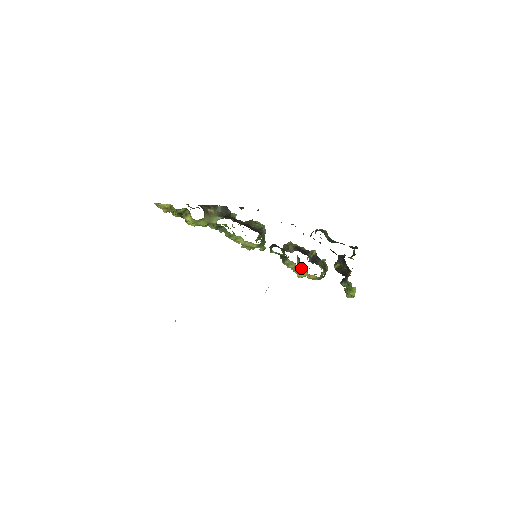
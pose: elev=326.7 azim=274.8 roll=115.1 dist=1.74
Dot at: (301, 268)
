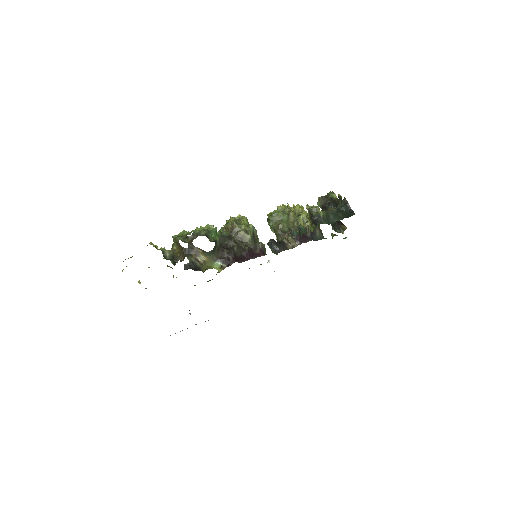
Dot at: occluded
